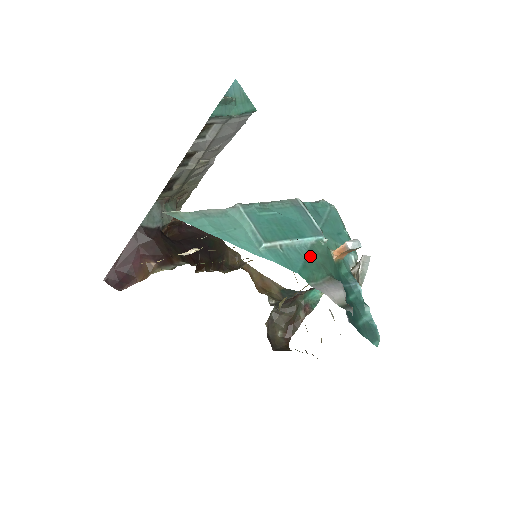
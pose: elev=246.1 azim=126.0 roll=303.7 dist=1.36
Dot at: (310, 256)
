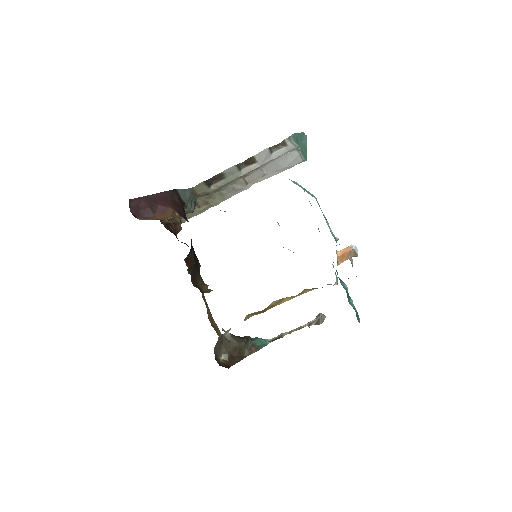
Dot at: occluded
